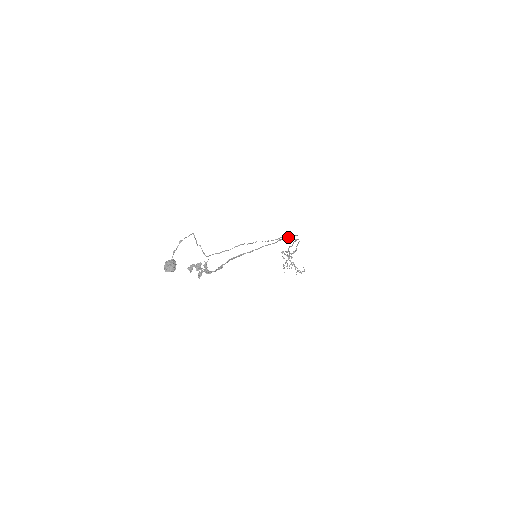
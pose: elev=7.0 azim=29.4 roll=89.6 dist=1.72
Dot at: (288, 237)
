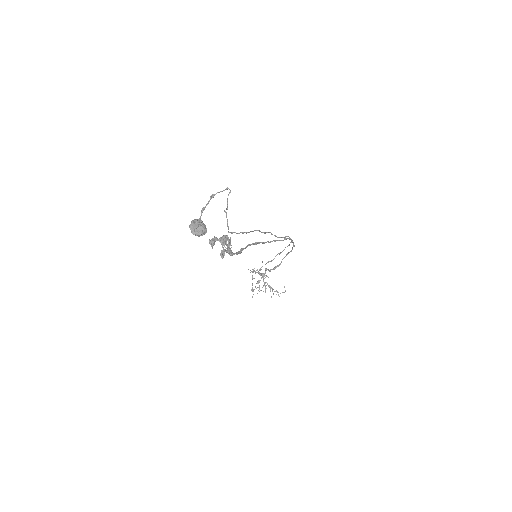
Dot at: (290, 239)
